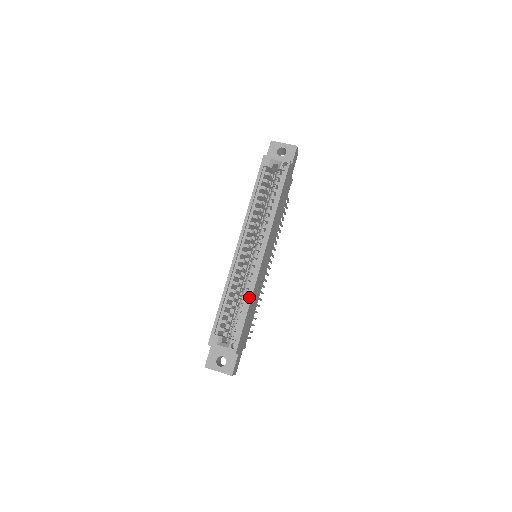
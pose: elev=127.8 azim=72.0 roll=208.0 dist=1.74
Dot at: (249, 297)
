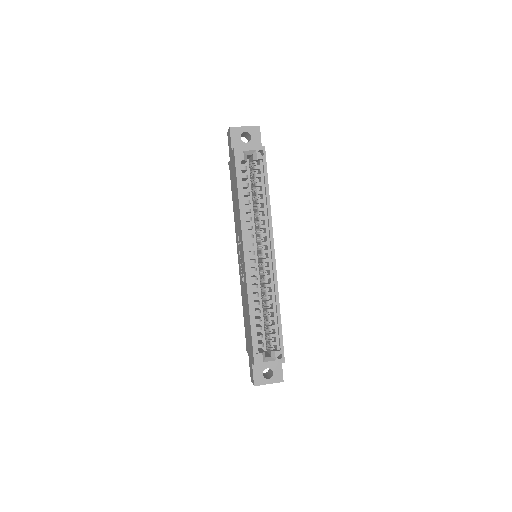
Dot at: (277, 304)
